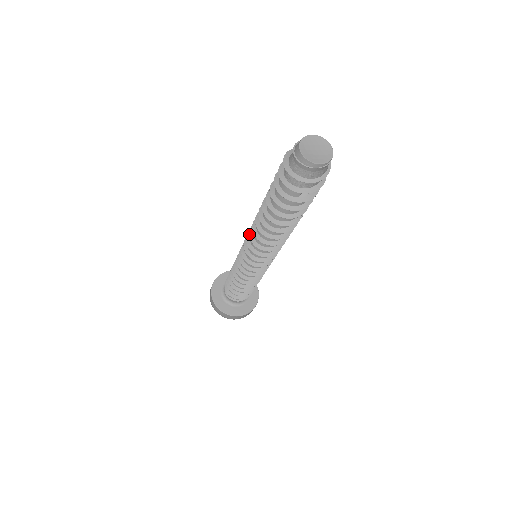
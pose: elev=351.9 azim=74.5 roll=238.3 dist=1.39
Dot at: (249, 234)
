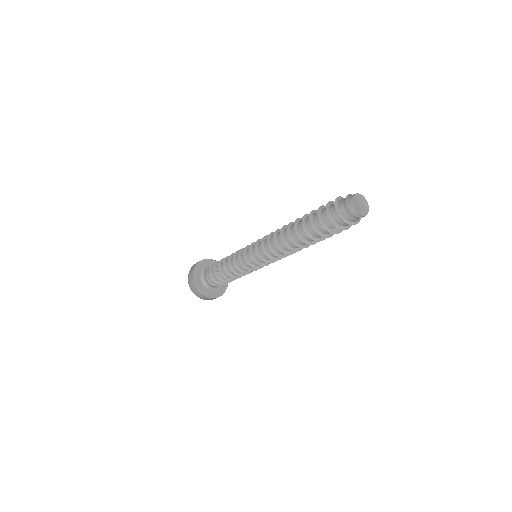
Dot at: (267, 240)
